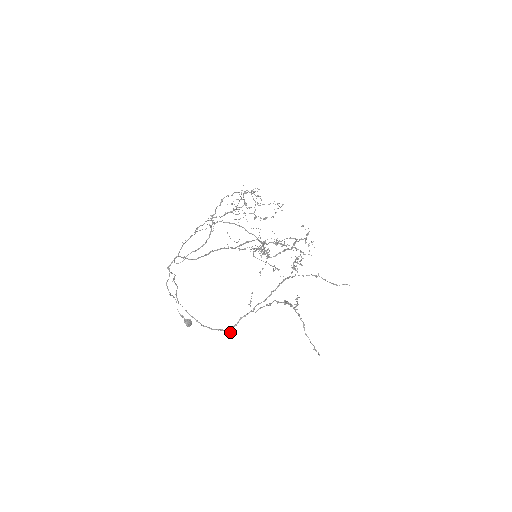
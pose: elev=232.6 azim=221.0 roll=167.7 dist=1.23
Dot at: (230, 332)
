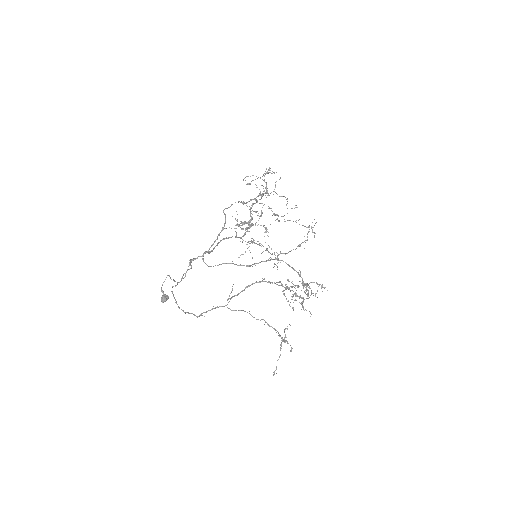
Dot at: (197, 317)
